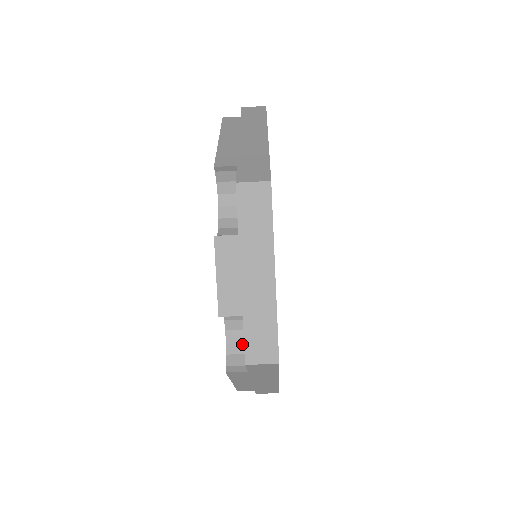
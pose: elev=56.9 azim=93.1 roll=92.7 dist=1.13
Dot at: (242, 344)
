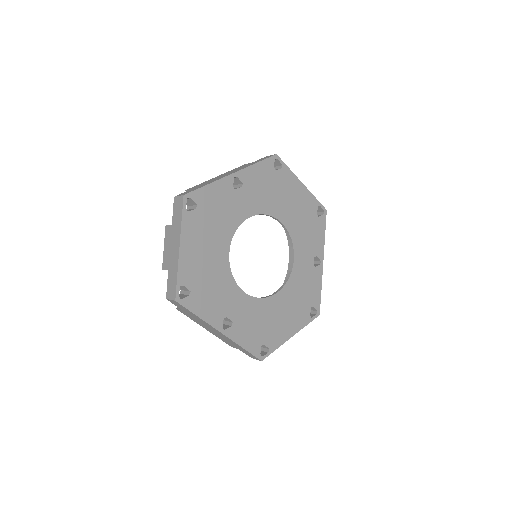
Dot at: occluded
